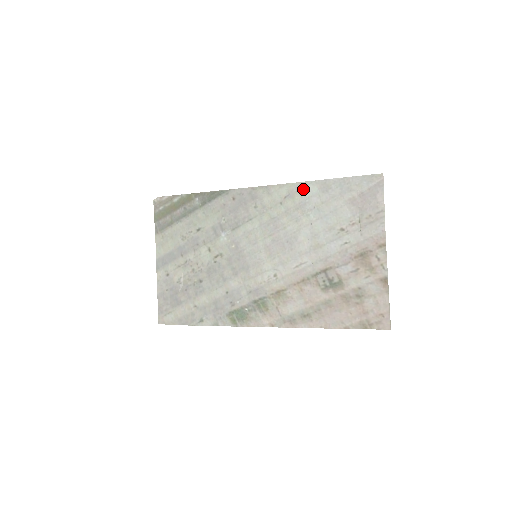
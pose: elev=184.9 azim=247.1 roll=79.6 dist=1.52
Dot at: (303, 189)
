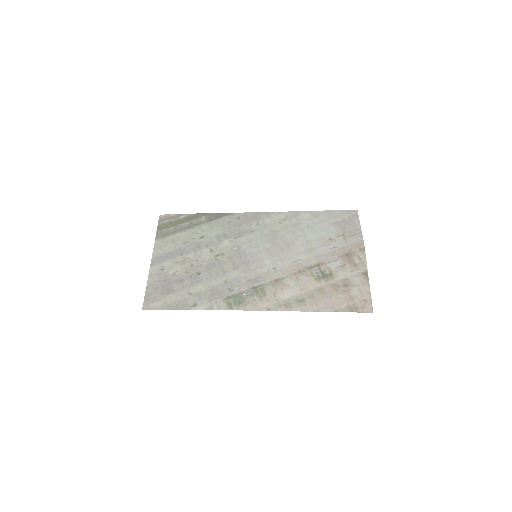
Dot at: (298, 215)
